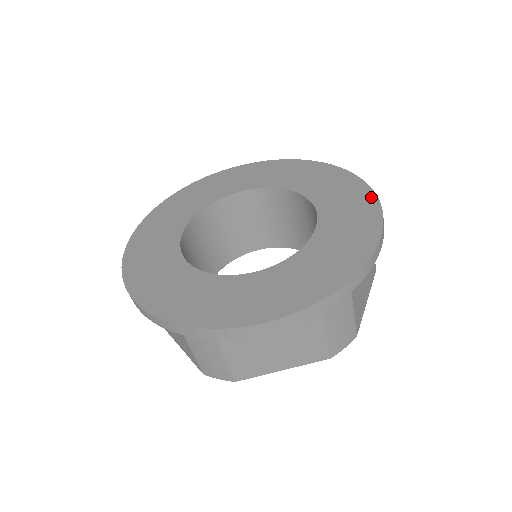
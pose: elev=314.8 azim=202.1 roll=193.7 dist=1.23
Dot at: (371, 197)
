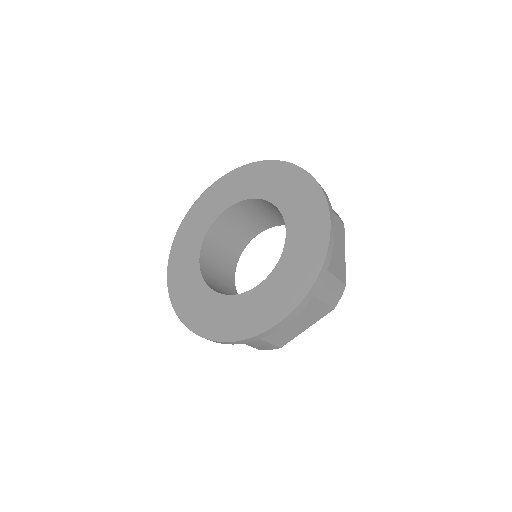
Dot at: (315, 187)
